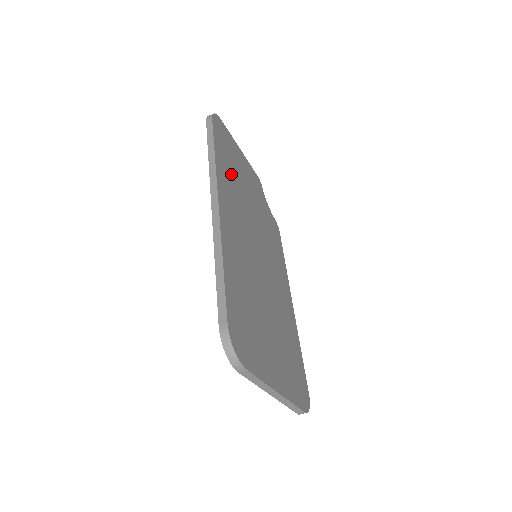
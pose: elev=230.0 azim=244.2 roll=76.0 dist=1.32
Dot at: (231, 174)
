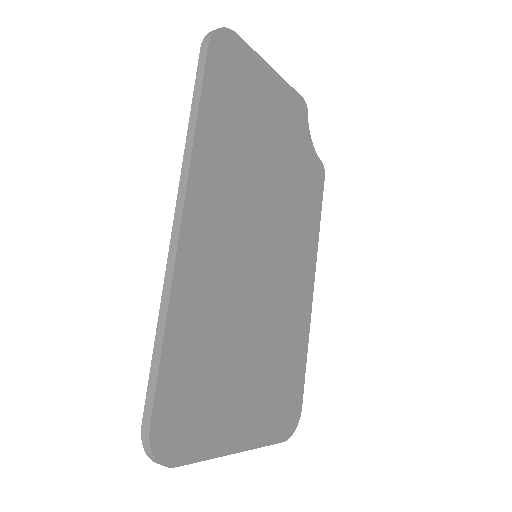
Dot at: (231, 140)
